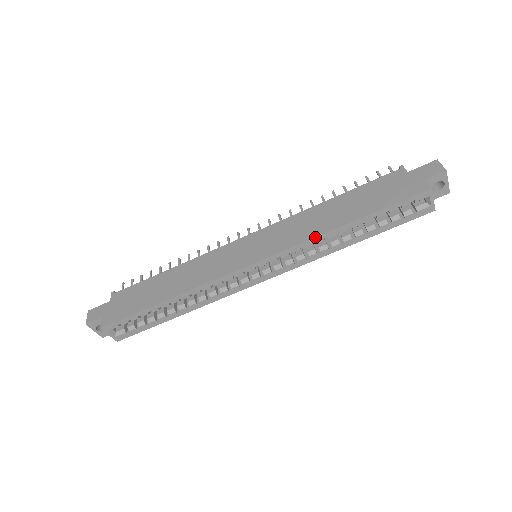
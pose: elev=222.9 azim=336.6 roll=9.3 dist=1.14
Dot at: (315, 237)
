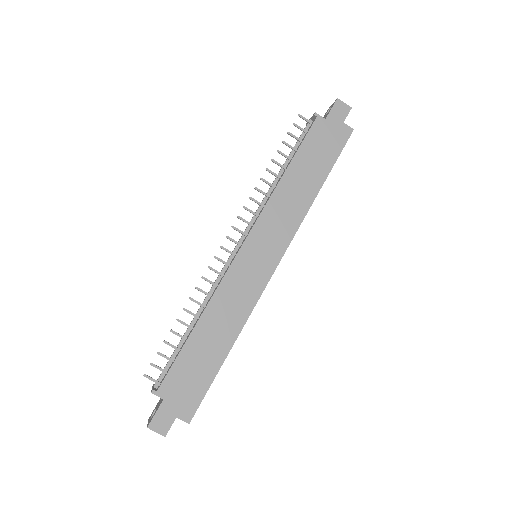
Dot at: (306, 214)
